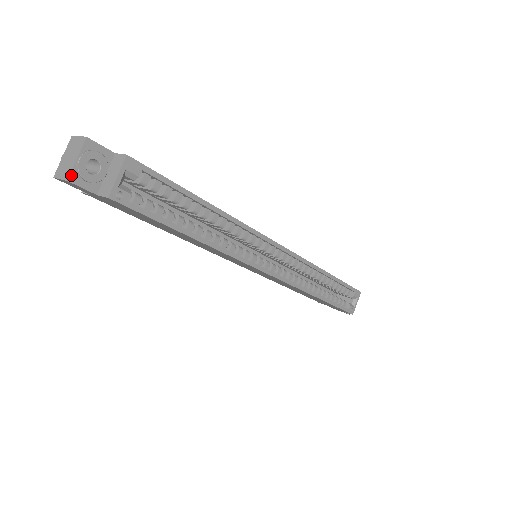
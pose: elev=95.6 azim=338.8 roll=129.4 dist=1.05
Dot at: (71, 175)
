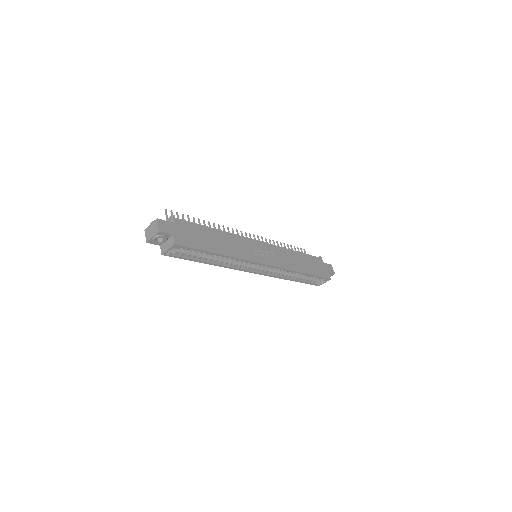
Dot at: (149, 241)
